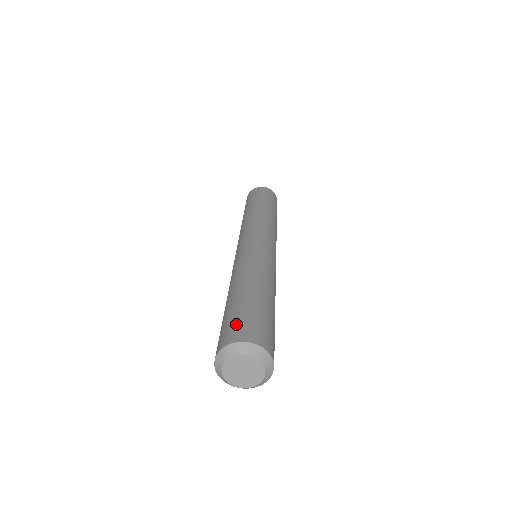
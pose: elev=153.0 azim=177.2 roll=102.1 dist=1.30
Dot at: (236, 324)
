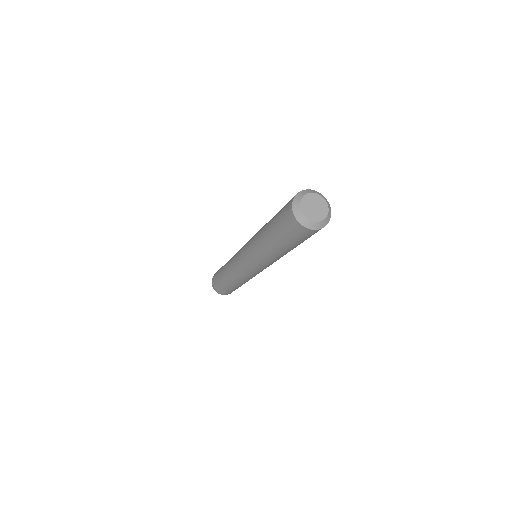
Dot at: occluded
